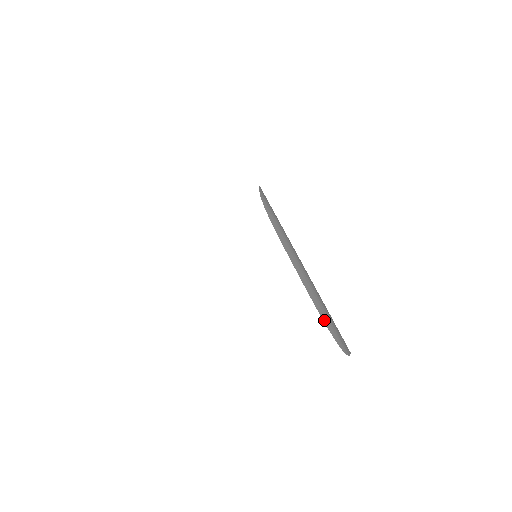
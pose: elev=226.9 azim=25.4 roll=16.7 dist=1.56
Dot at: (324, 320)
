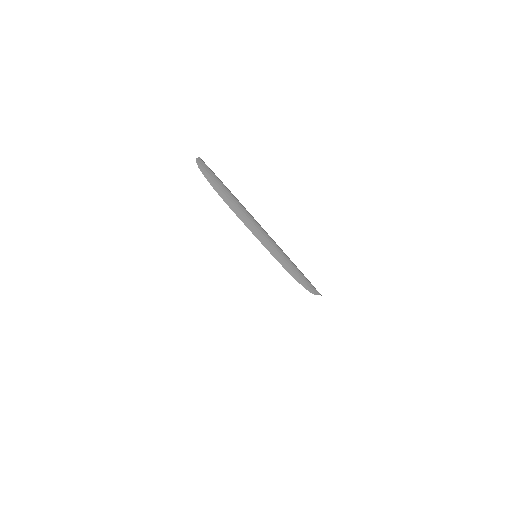
Dot at: (291, 273)
